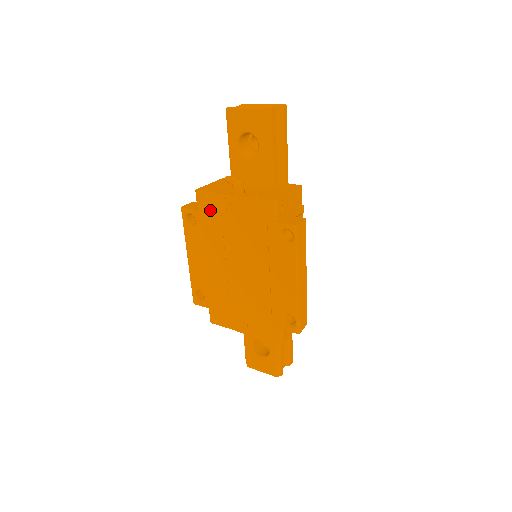
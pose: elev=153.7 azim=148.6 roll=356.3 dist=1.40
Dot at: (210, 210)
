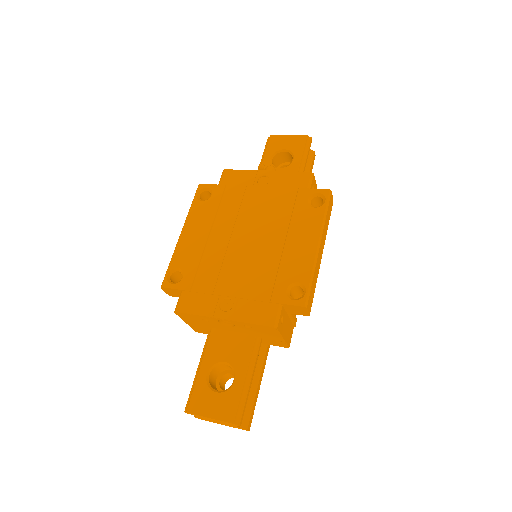
Dot at: (234, 184)
